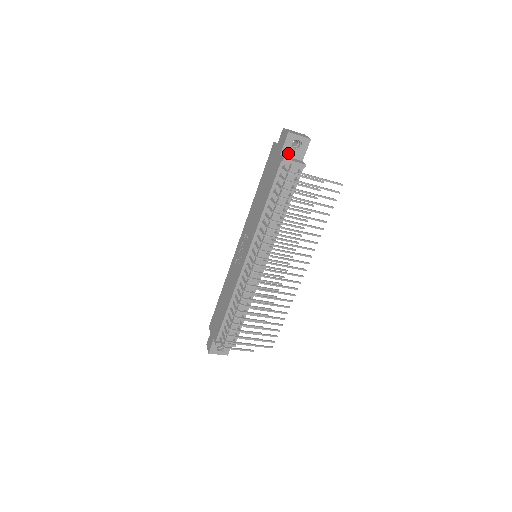
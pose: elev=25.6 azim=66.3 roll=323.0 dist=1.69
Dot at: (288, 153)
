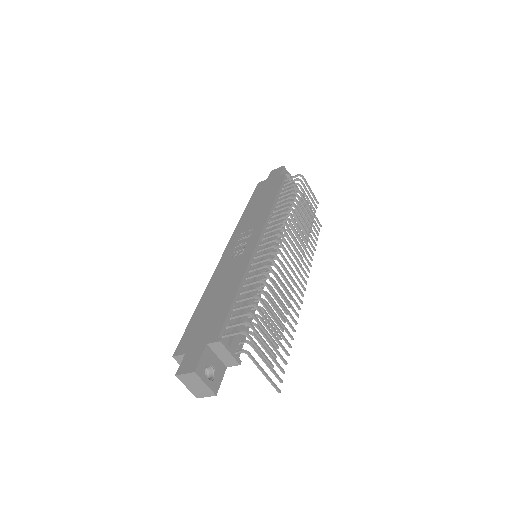
Dot at: occluded
